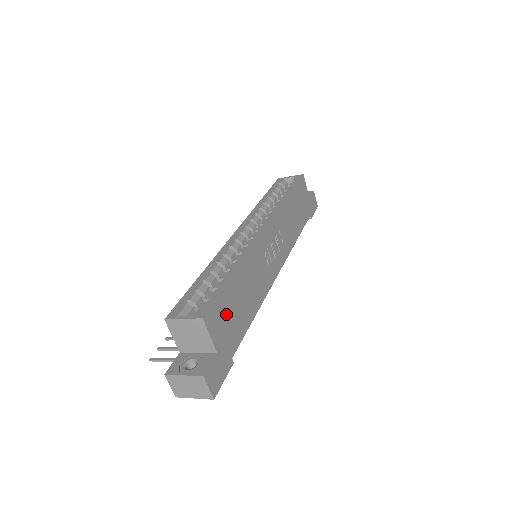
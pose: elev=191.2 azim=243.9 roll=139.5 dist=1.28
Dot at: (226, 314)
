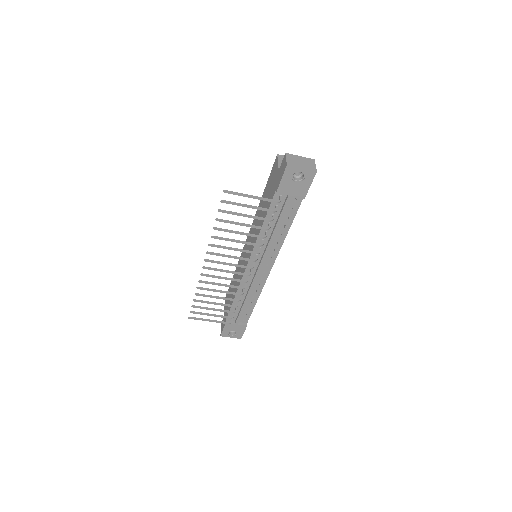
Dot at: occluded
